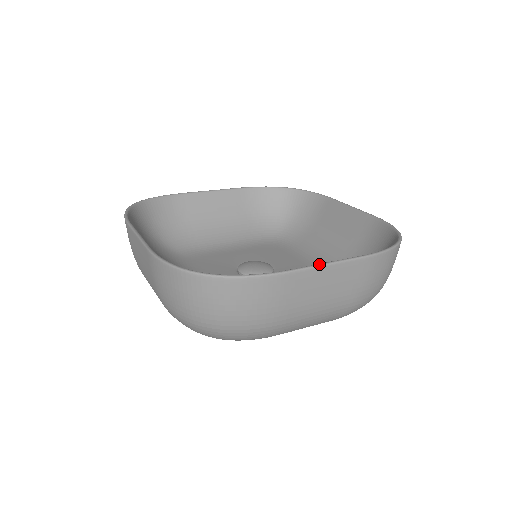
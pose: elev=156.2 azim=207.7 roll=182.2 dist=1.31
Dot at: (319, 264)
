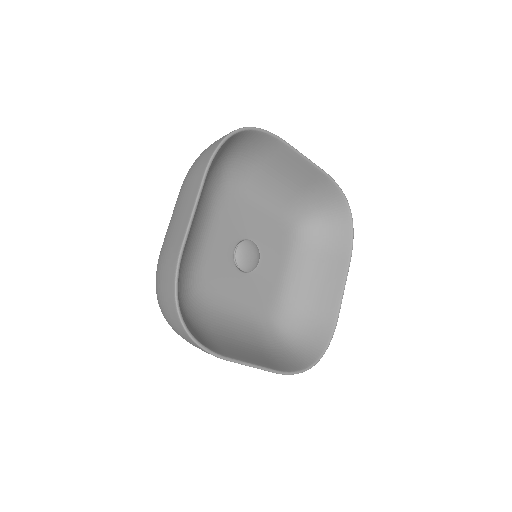
Dot at: (247, 364)
